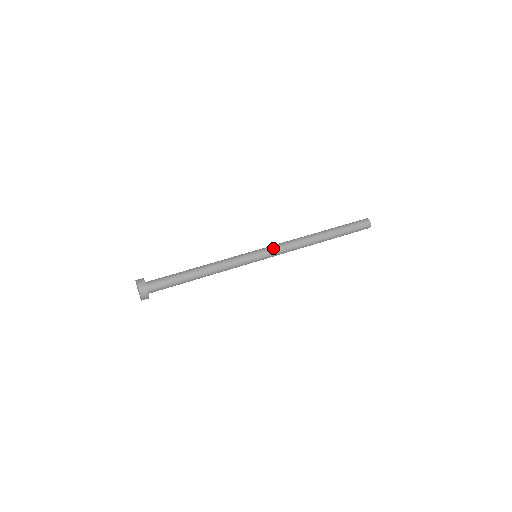
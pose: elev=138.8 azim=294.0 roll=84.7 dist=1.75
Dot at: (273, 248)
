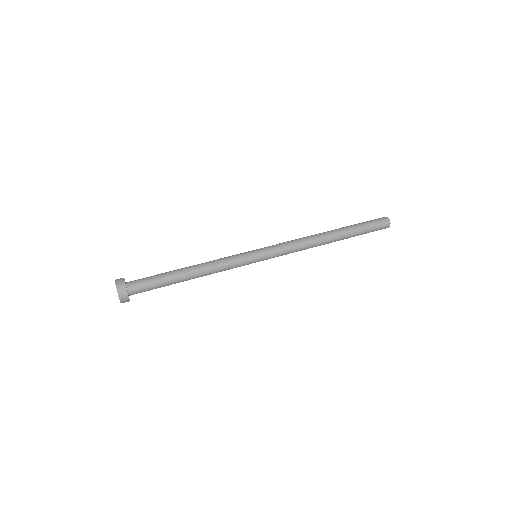
Dot at: (277, 251)
